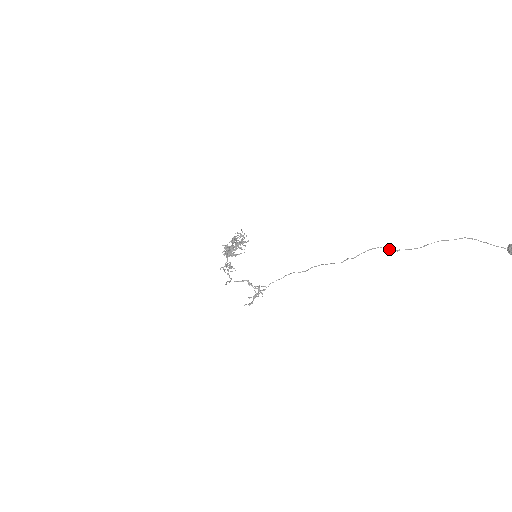
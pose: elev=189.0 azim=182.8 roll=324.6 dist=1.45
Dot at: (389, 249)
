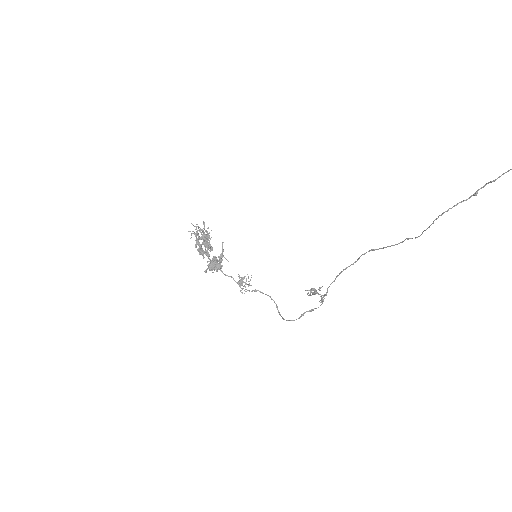
Dot at: occluded
